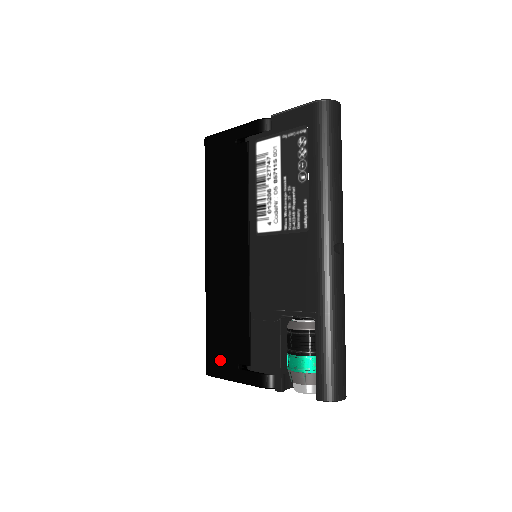
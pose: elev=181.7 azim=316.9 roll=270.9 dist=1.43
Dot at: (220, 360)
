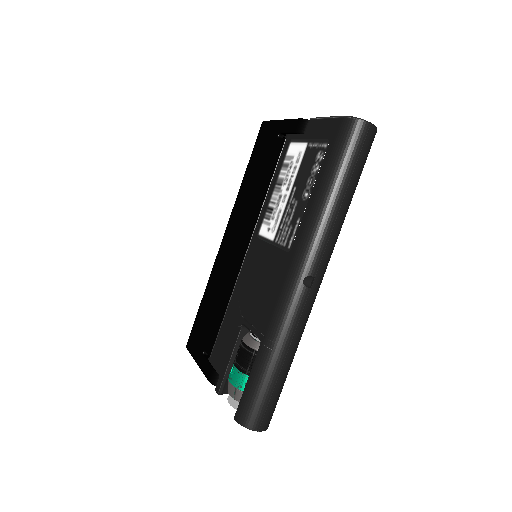
Dot at: (196, 338)
